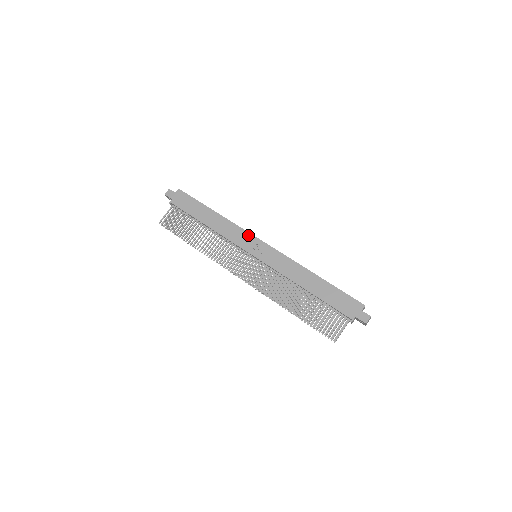
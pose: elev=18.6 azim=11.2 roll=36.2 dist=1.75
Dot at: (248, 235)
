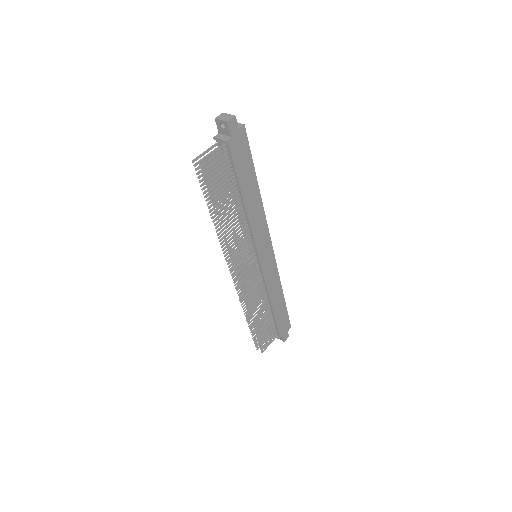
Dot at: (267, 234)
